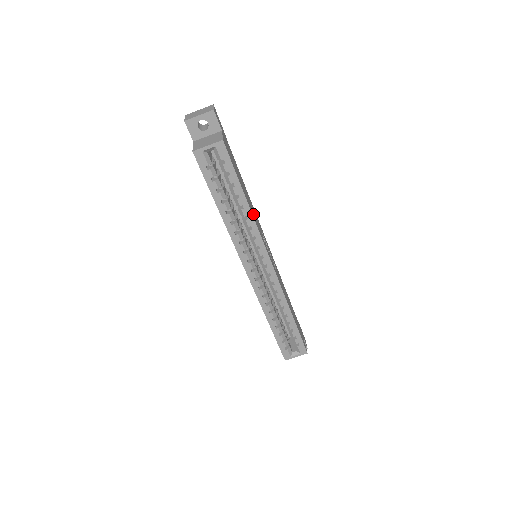
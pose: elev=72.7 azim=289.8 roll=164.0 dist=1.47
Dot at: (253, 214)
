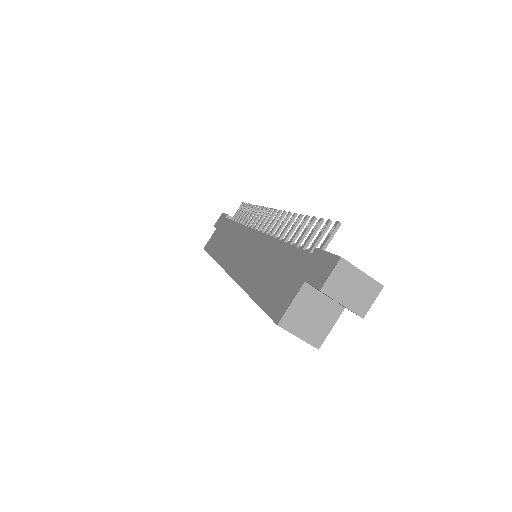
Dot at: occluded
